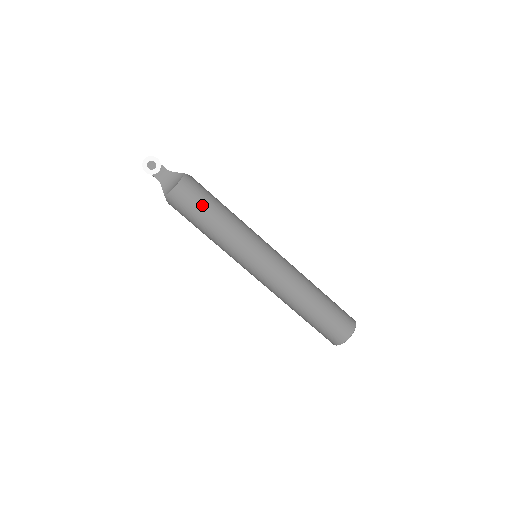
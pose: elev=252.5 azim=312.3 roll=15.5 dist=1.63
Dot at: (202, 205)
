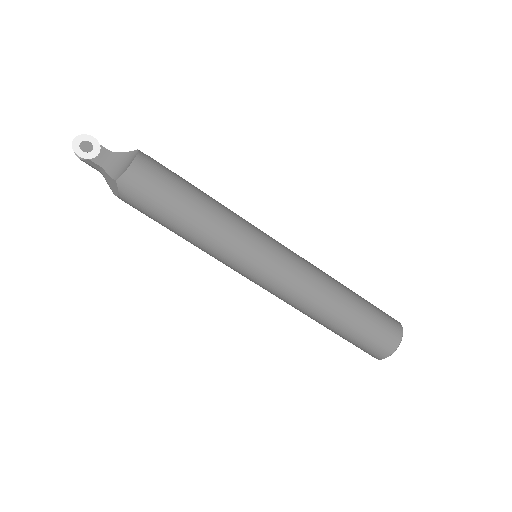
Dot at: (175, 186)
